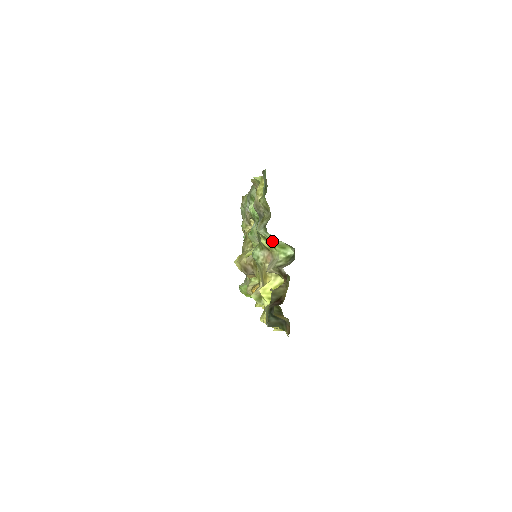
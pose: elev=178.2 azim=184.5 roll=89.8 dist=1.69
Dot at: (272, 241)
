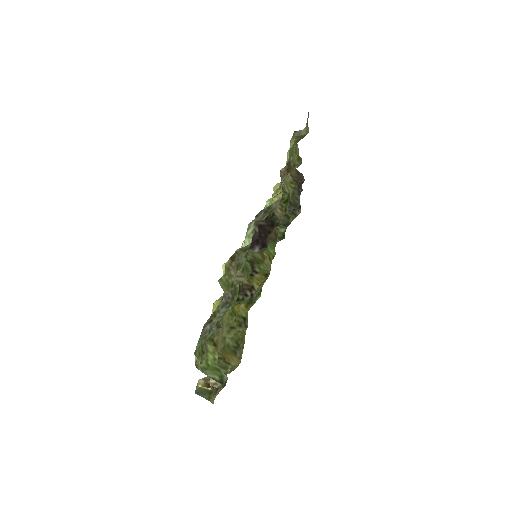
Dot at: (206, 365)
